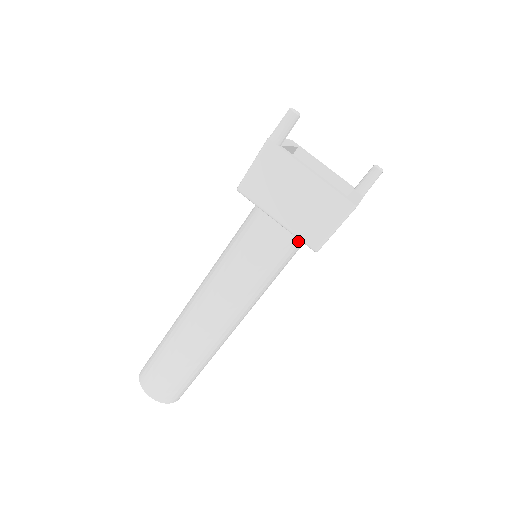
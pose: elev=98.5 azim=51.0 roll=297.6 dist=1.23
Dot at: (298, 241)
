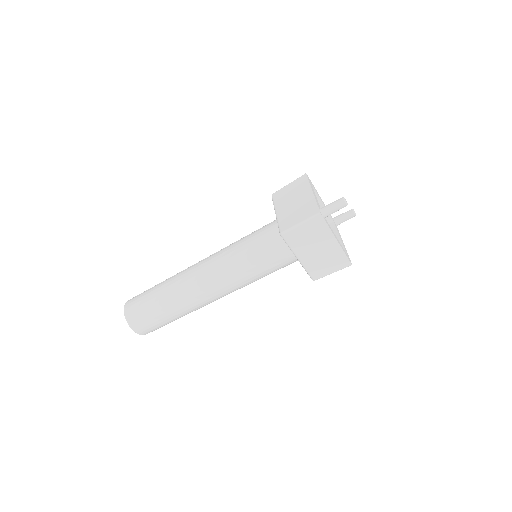
Dot at: occluded
